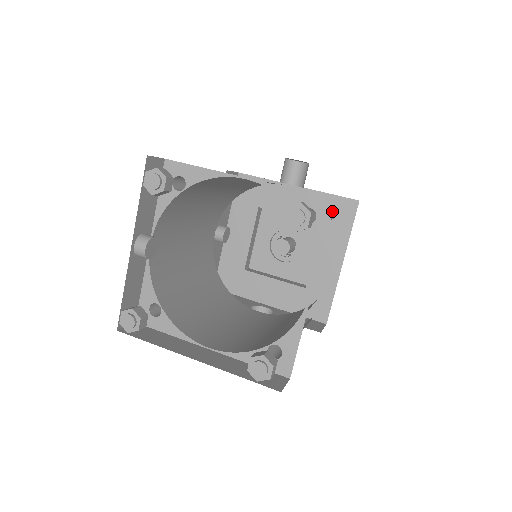
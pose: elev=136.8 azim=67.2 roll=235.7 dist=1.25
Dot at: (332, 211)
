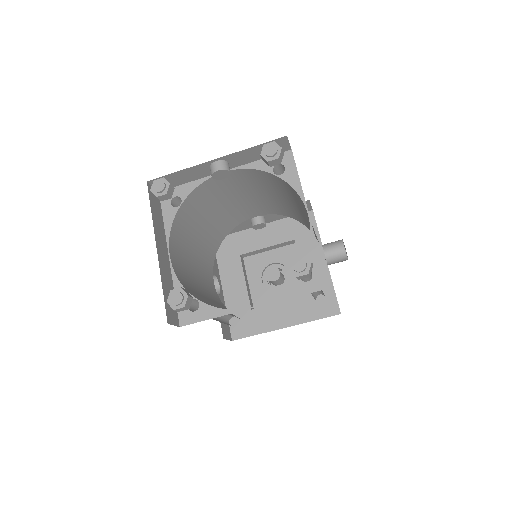
Dot at: (319, 290)
